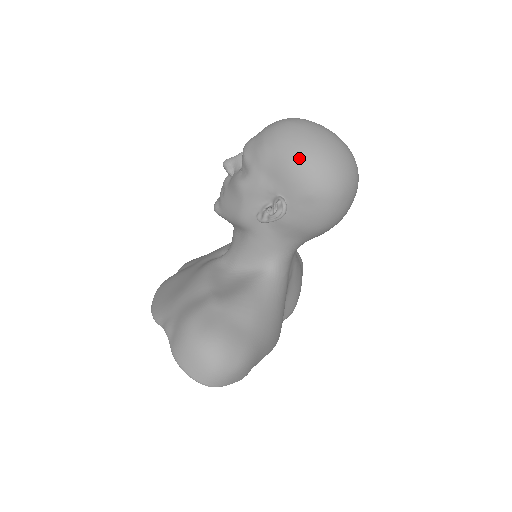
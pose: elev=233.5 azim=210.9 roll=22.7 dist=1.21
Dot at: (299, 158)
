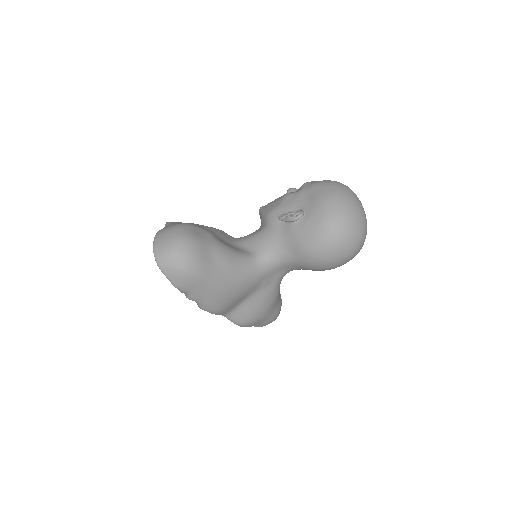
Dot at: (333, 197)
